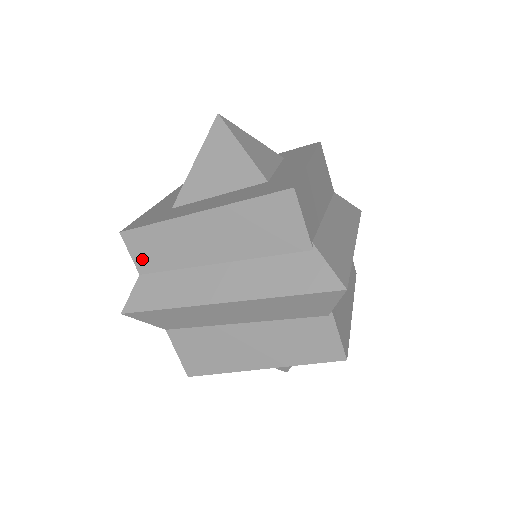
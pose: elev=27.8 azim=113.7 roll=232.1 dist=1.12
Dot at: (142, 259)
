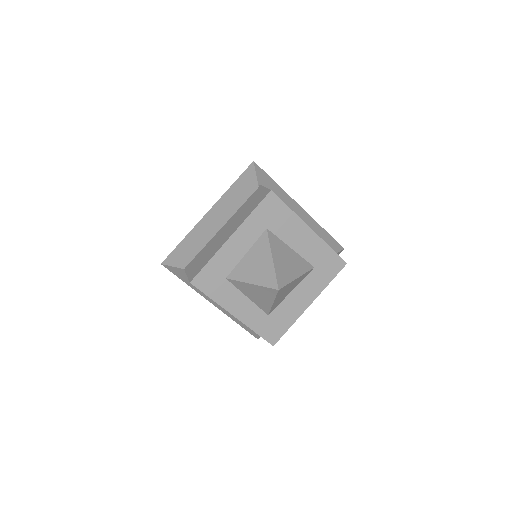
Dot at: occluded
